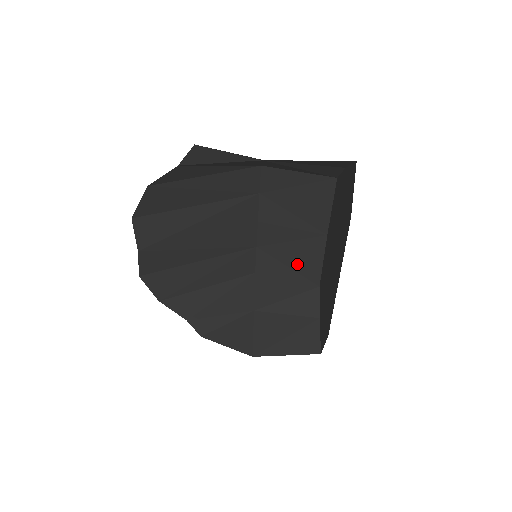
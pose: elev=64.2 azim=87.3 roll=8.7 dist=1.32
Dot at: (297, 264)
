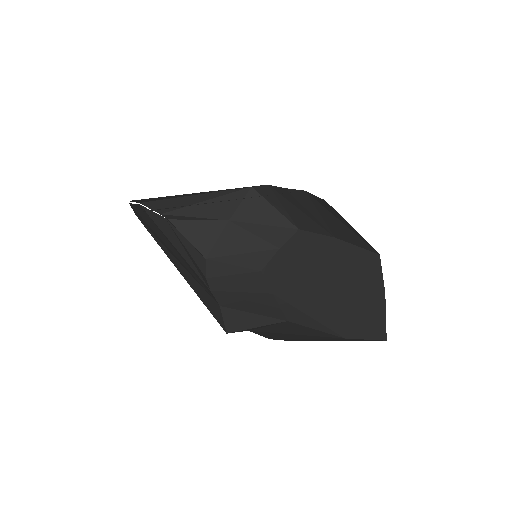
Dot at: (294, 215)
